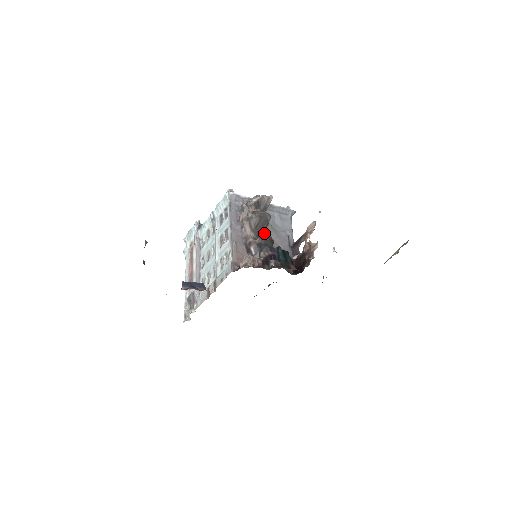
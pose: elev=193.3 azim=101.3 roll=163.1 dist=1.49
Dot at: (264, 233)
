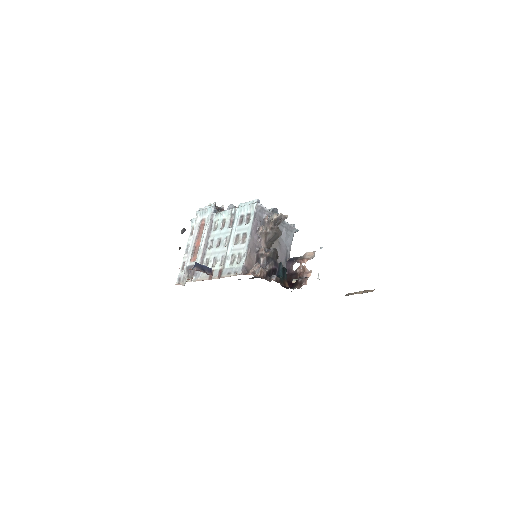
Dot at: (274, 248)
